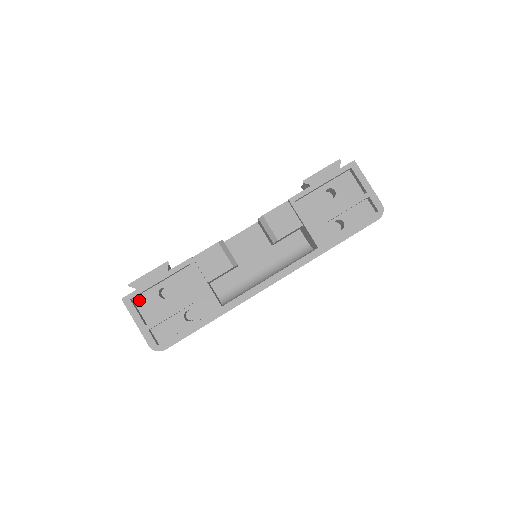
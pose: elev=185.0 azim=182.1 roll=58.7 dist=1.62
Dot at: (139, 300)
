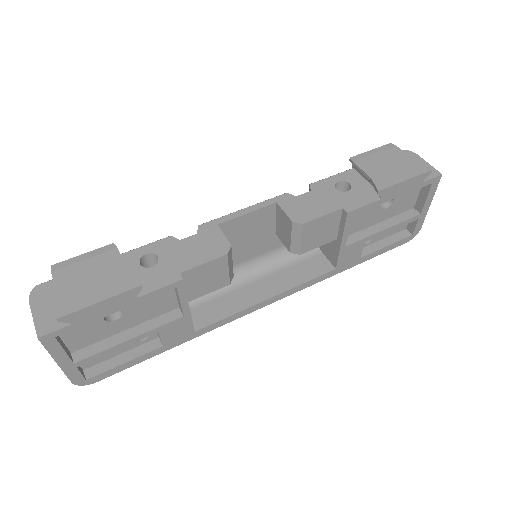
Dot at: occluded
